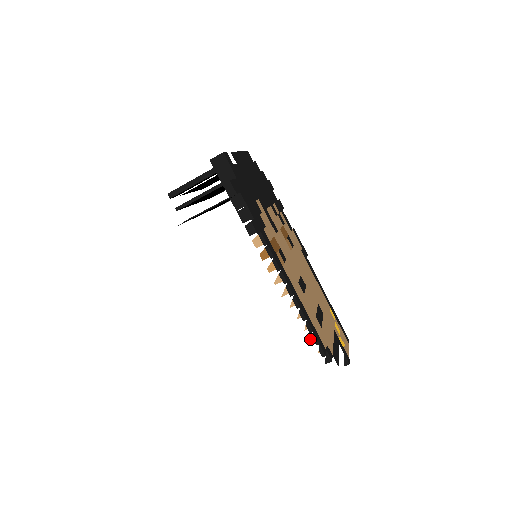
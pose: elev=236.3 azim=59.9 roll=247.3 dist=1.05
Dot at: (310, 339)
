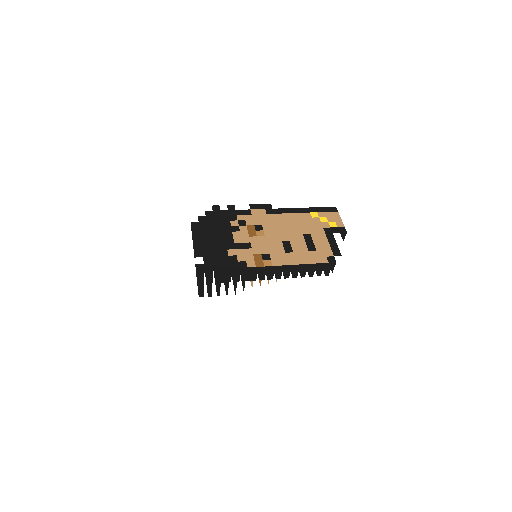
Dot at: (317, 280)
